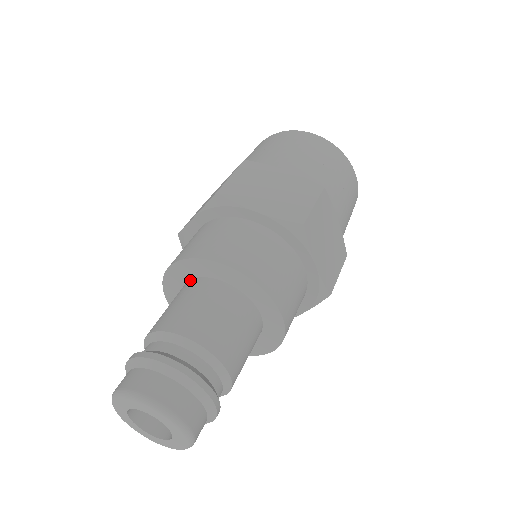
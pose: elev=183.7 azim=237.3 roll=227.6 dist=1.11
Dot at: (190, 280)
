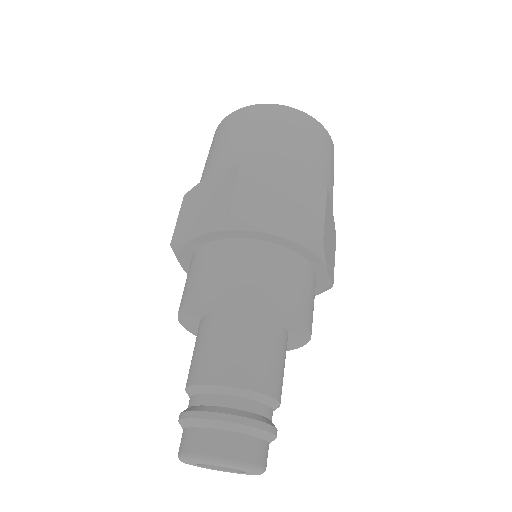
Dot at: (216, 313)
